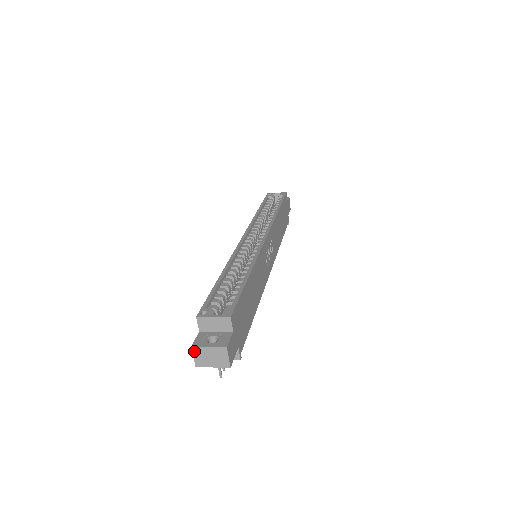
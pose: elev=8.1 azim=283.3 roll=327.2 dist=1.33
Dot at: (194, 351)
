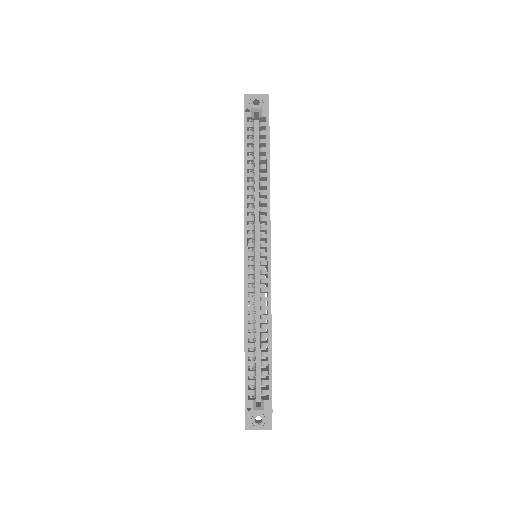
Dot at: (247, 429)
